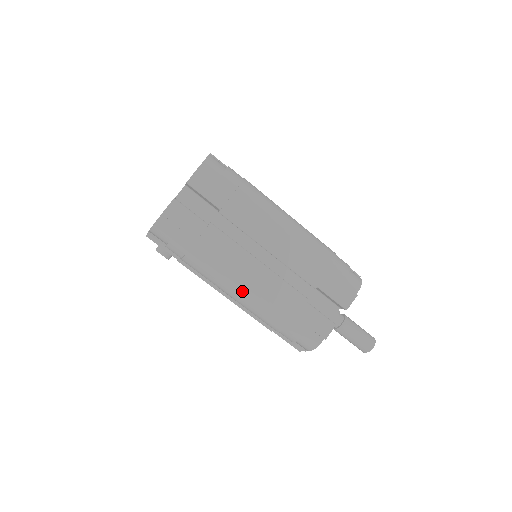
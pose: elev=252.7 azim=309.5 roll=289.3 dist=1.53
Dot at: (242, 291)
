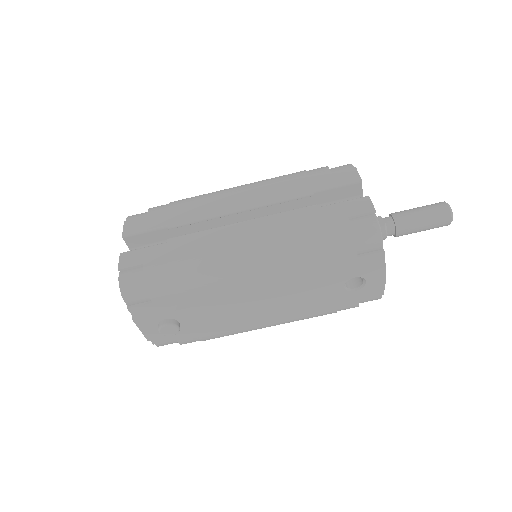
Dot at: (250, 252)
